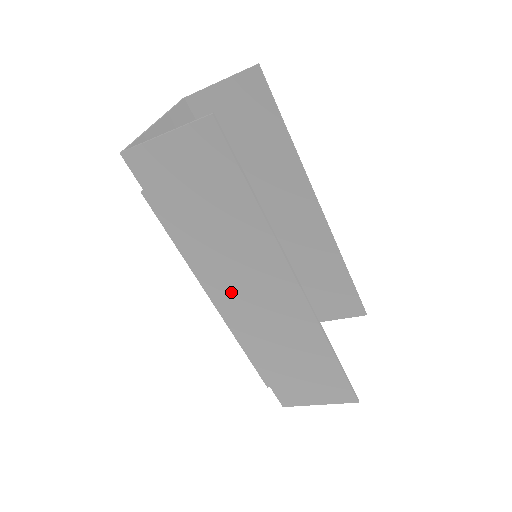
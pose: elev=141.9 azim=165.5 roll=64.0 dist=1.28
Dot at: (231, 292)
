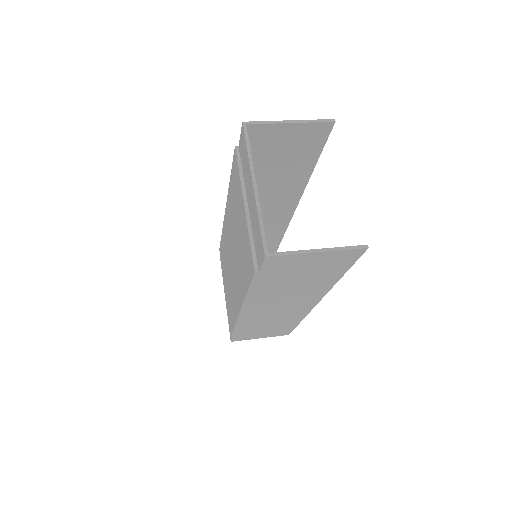
Dot at: (263, 308)
